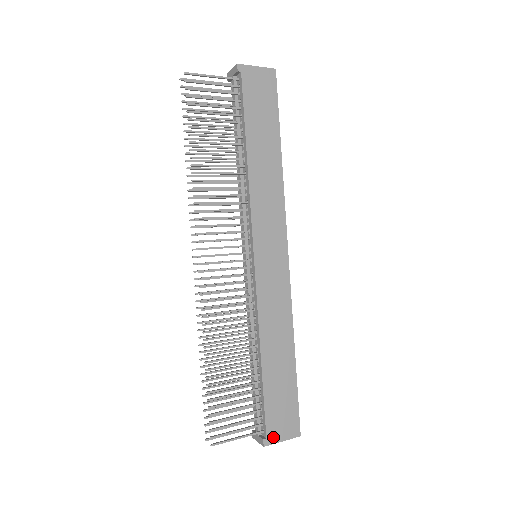
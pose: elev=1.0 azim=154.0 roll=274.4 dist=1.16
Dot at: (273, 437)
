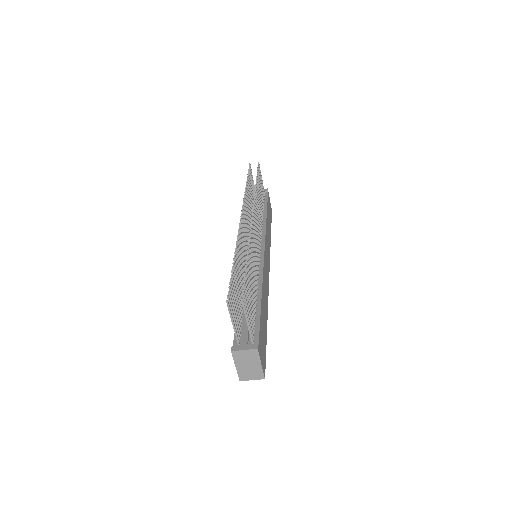
Dot at: (260, 352)
